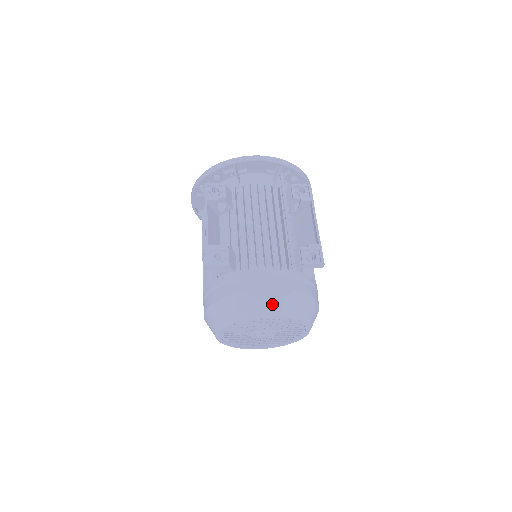
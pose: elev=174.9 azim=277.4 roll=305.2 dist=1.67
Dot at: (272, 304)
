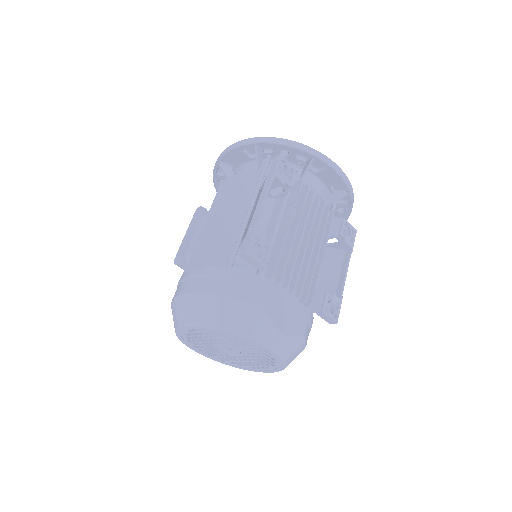
Dot at: (281, 338)
